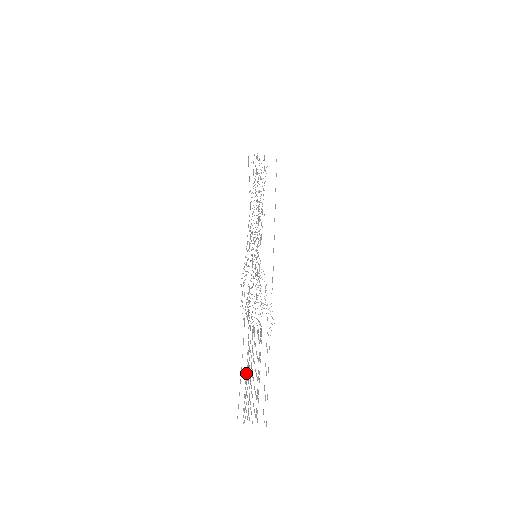
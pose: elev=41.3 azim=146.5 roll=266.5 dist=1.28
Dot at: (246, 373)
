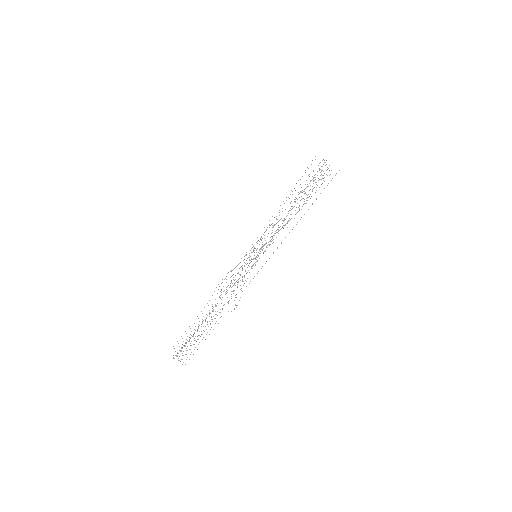
Dot at: occluded
